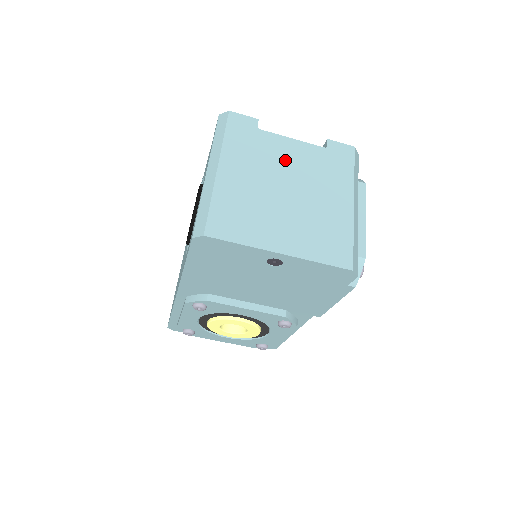
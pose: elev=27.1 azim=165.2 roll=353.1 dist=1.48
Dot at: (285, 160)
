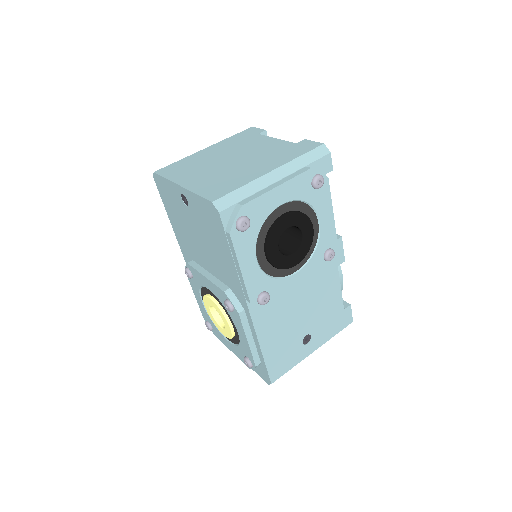
Dot at: (254, 147)
